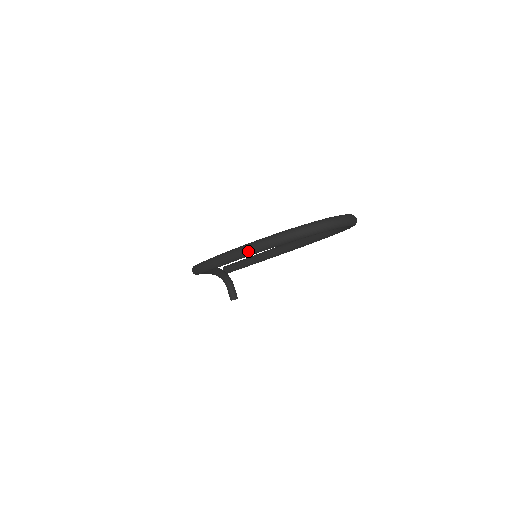
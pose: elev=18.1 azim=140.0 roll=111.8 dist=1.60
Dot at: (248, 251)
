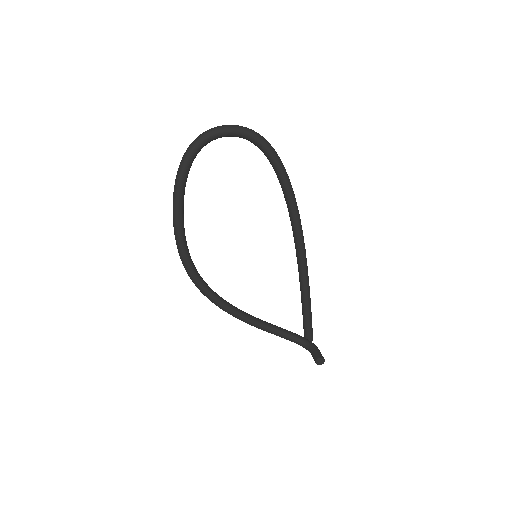
Dot at: (173, 203)
